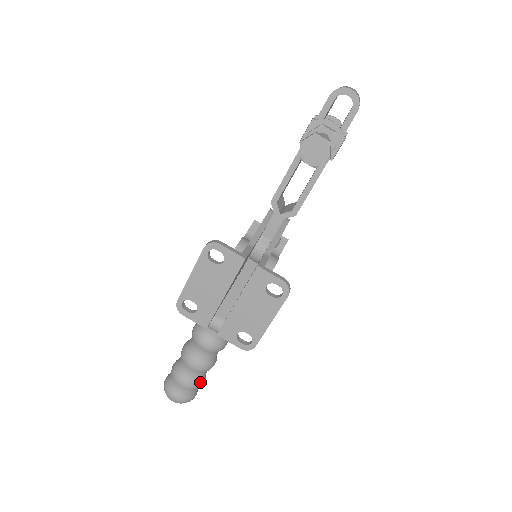
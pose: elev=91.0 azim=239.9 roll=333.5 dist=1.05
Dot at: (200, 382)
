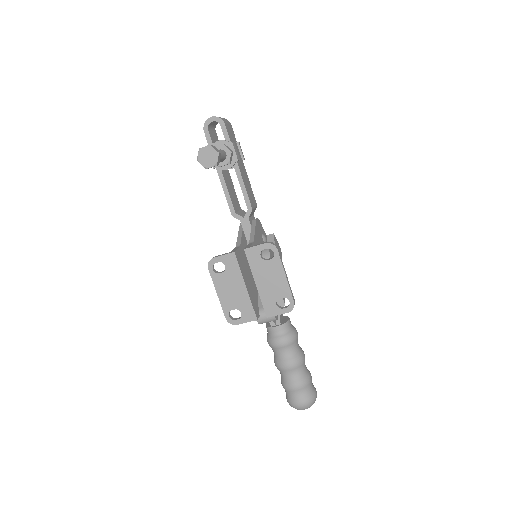
Dot at: (306, 377)
